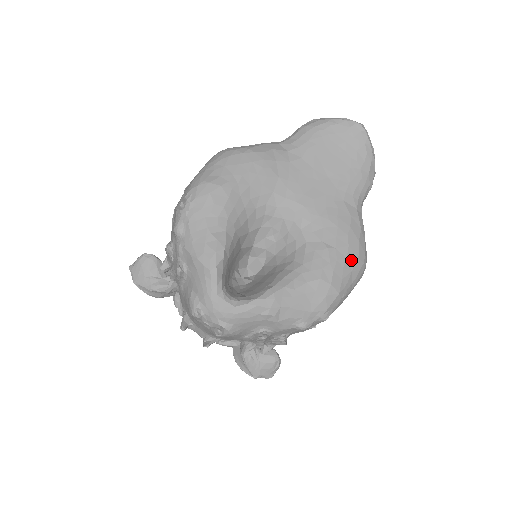
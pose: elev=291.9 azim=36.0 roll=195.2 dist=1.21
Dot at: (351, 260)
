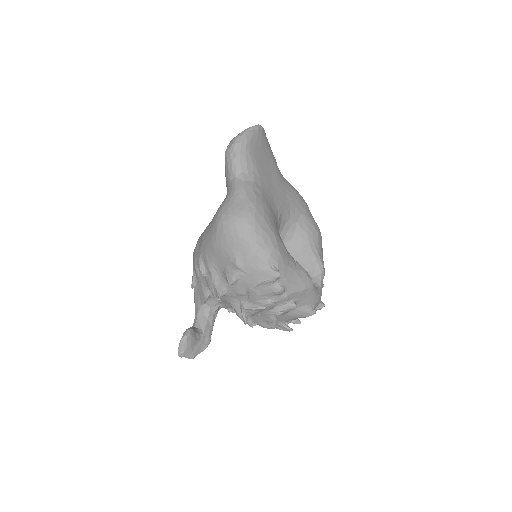
Dot at: occluded
